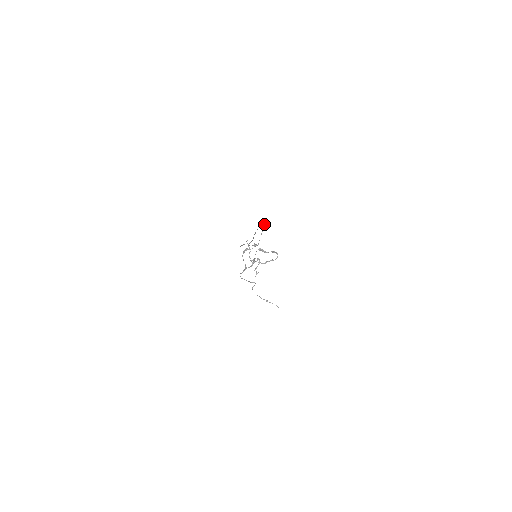
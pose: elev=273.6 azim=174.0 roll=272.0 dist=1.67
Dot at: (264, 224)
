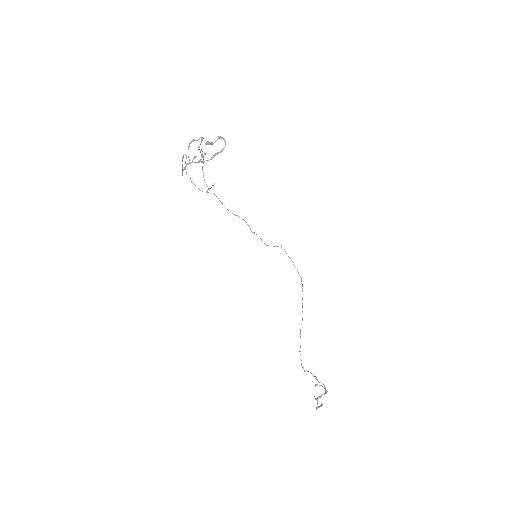
Dot at: (302, 284)
